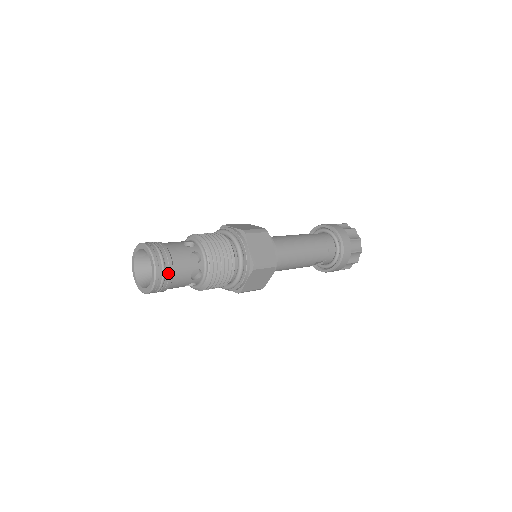
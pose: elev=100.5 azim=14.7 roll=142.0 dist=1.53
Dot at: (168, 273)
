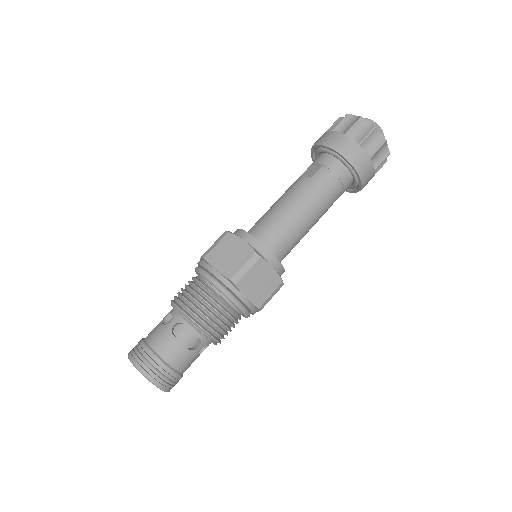
Dot at: (176, 379)
